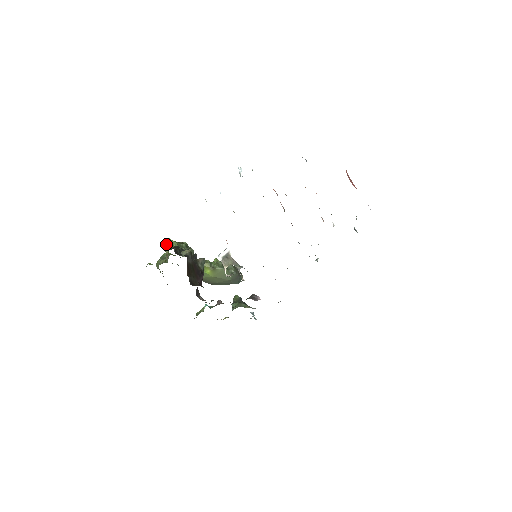
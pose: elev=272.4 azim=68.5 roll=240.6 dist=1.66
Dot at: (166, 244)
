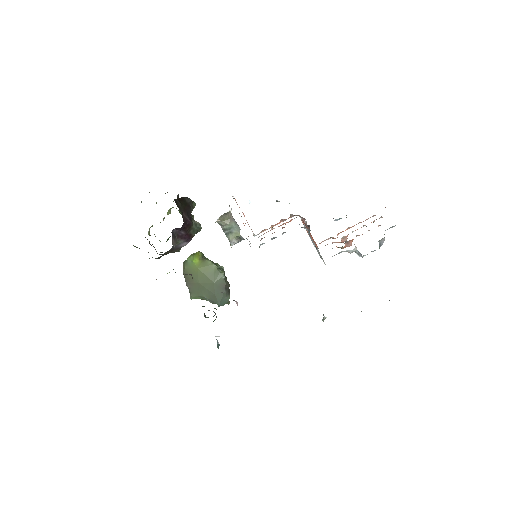
Dot at: (173, 207)
